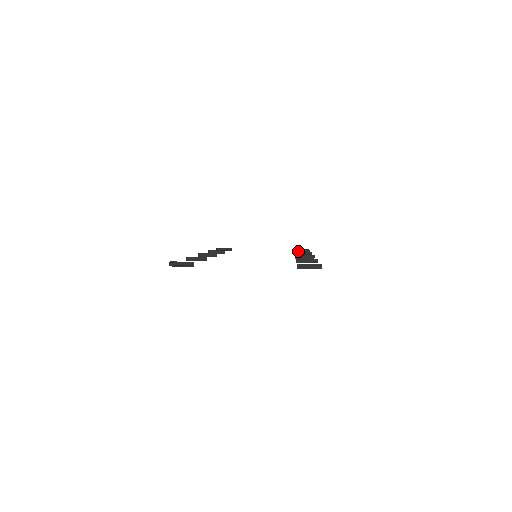
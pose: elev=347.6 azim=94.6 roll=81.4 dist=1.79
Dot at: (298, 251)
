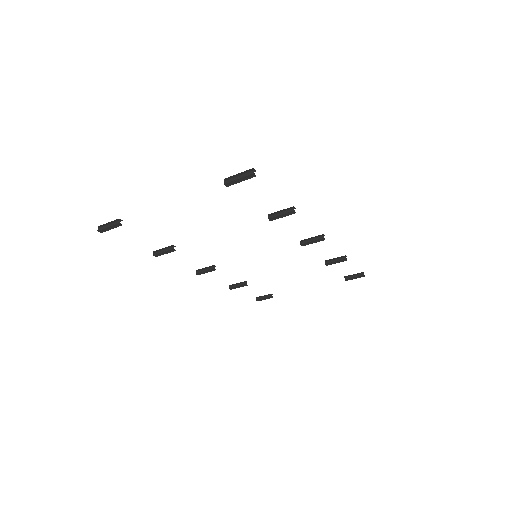
Dot at: (349, 278)
